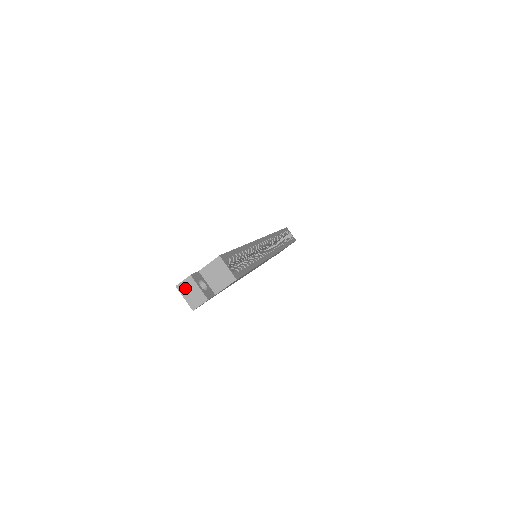
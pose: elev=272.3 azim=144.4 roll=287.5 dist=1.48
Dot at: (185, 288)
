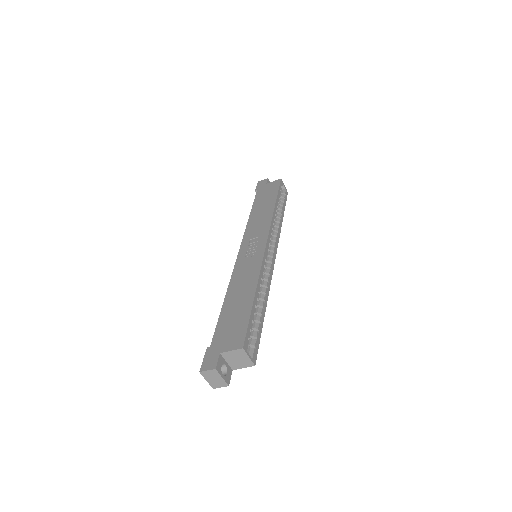
Dot at: (208, 375)
